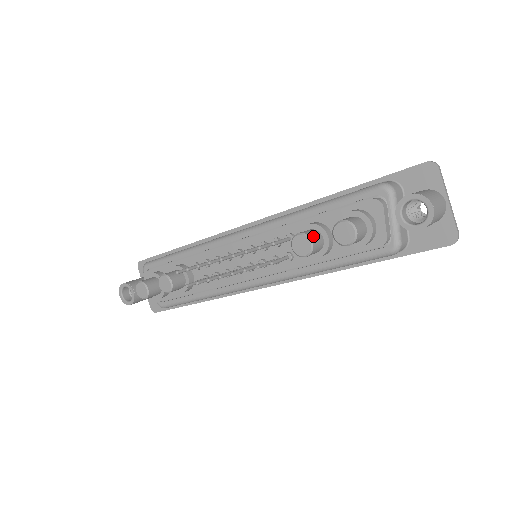
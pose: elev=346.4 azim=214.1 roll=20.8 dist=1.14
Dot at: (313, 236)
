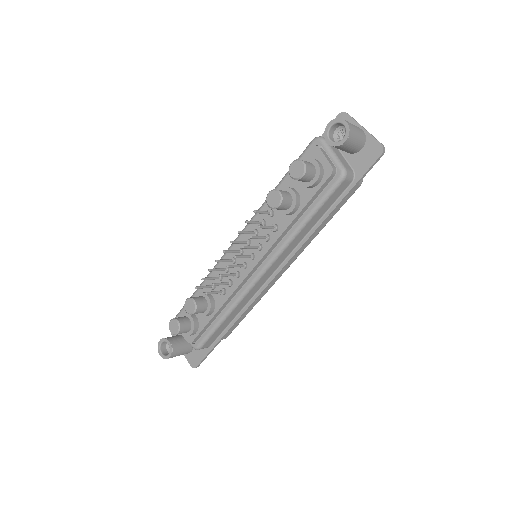
Dot at: (280, 190)
